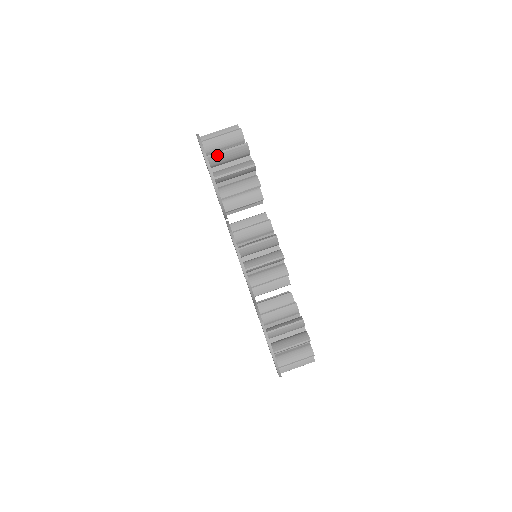
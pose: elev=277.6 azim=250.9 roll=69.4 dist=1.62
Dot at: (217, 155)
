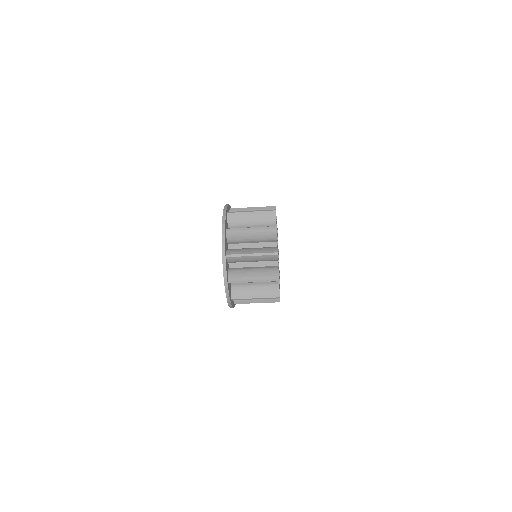
Dot at: (243, 299)
